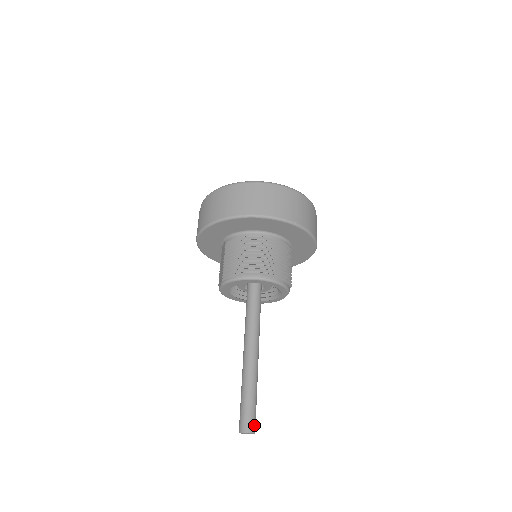
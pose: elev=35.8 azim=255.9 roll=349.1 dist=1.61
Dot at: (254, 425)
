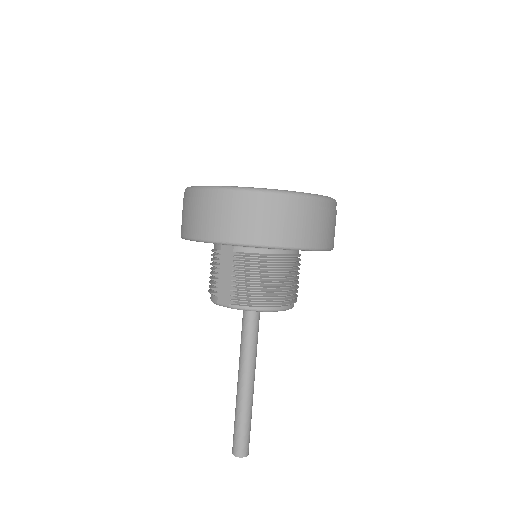
Dot at: occluded
